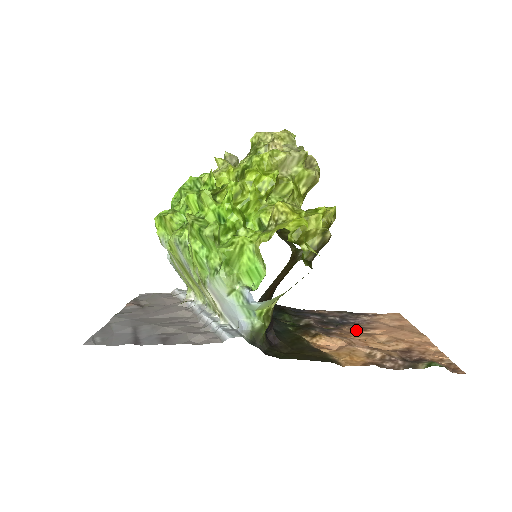
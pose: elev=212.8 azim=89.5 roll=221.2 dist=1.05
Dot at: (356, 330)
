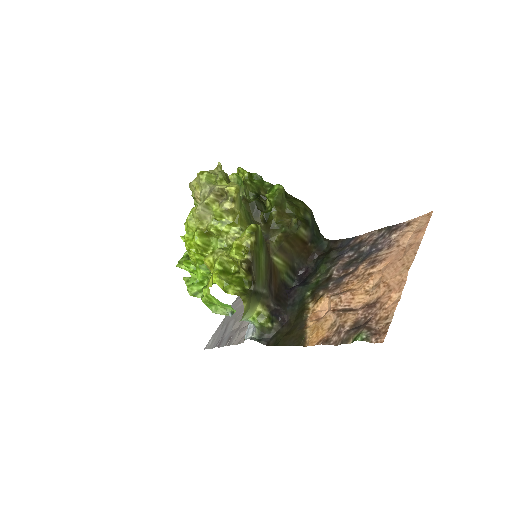
Dot at: (366, 269)
